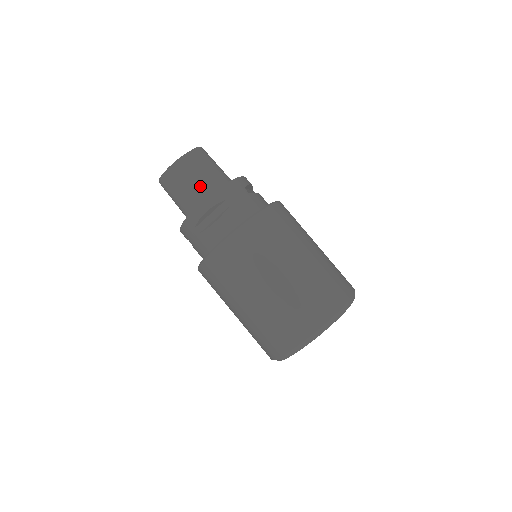
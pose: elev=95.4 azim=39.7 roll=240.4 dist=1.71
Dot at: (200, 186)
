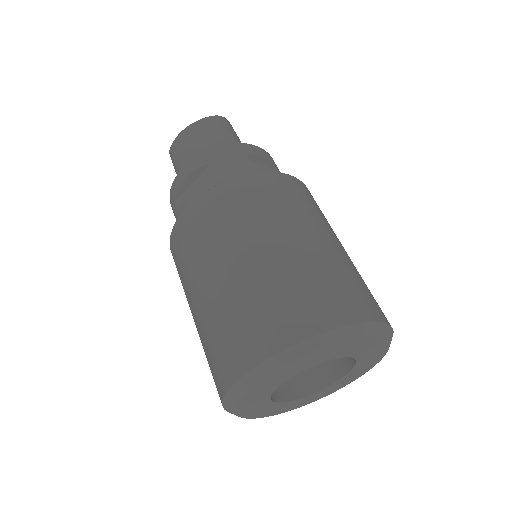
Dot at: occluded
